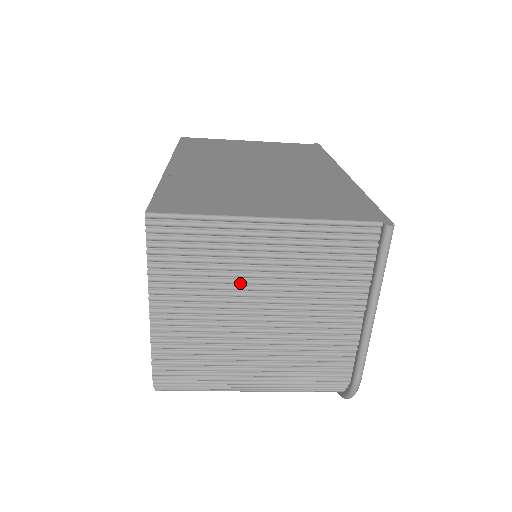
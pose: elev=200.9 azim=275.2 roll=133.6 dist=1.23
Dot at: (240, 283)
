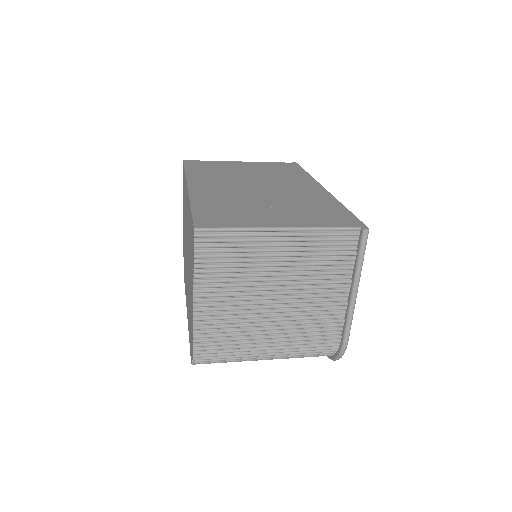
Dot at: (261, 276)
